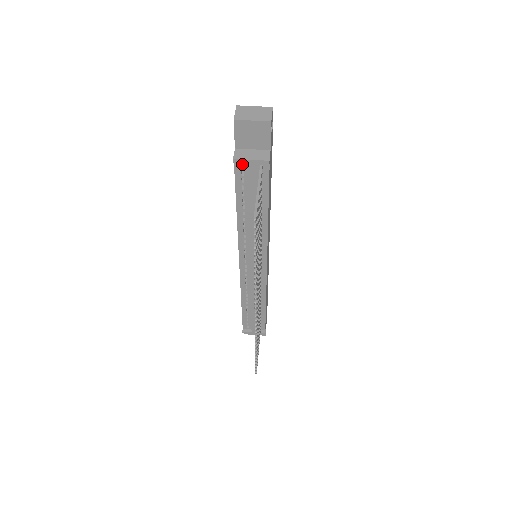
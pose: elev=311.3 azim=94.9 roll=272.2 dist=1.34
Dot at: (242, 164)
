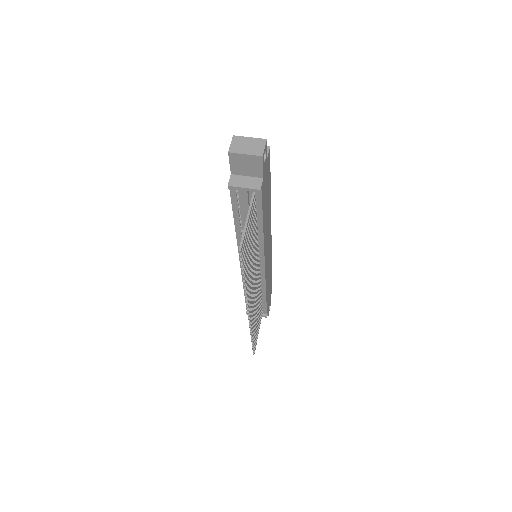
Dot at: occluded
